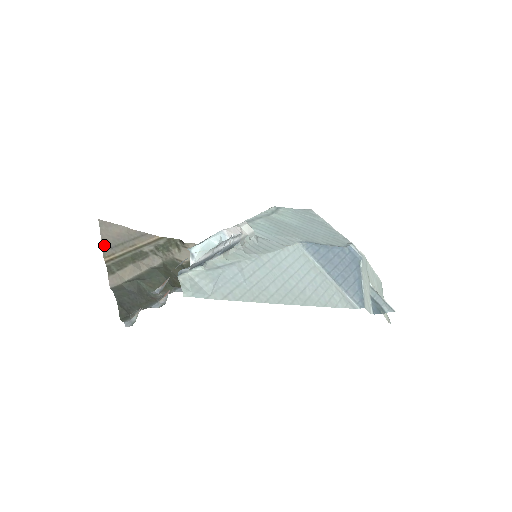
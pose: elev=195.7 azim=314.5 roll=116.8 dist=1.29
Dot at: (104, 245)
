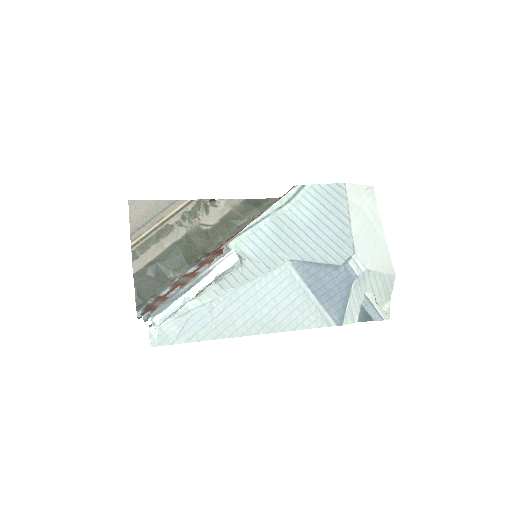
Dot at: (132, 228)
